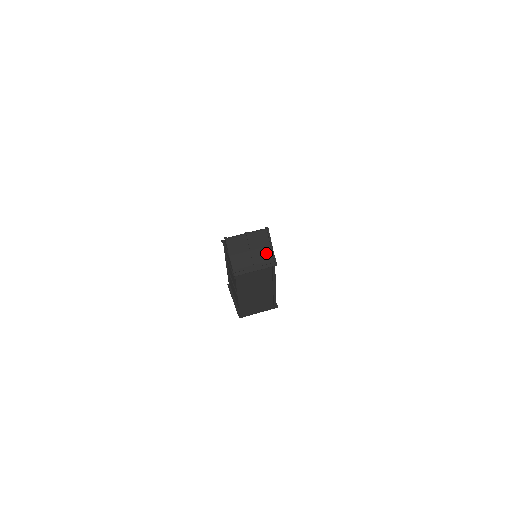
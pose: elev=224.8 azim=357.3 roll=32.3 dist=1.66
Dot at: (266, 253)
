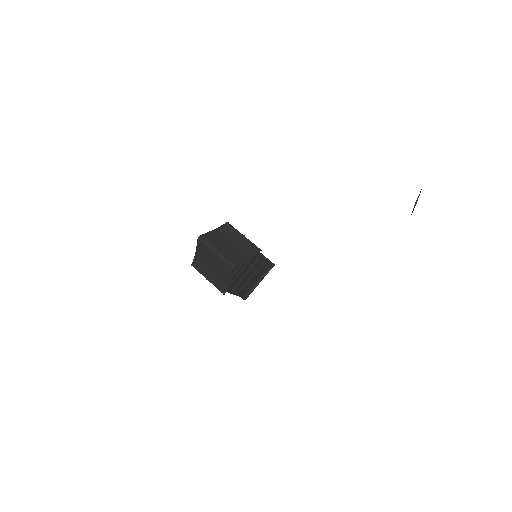
Dot at: (224, 279)
